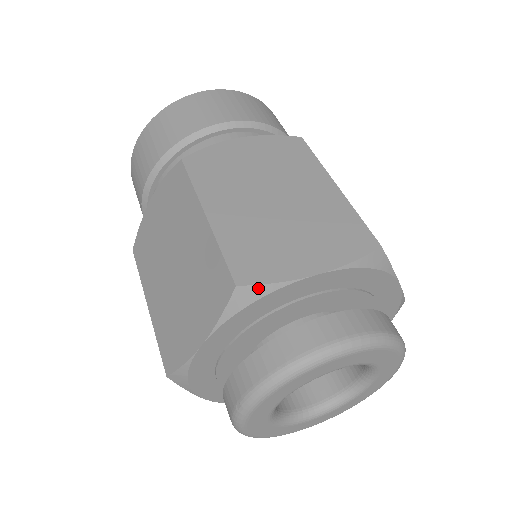
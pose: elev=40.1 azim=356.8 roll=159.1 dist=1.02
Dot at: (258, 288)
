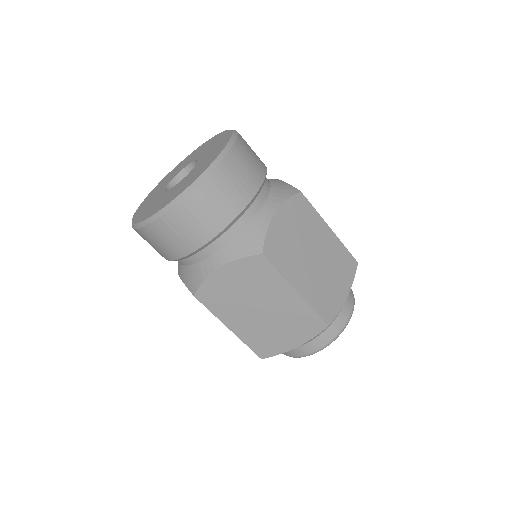
Dot at: occluded
